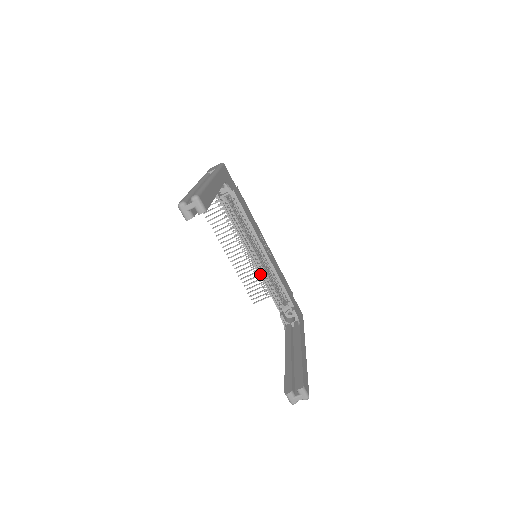
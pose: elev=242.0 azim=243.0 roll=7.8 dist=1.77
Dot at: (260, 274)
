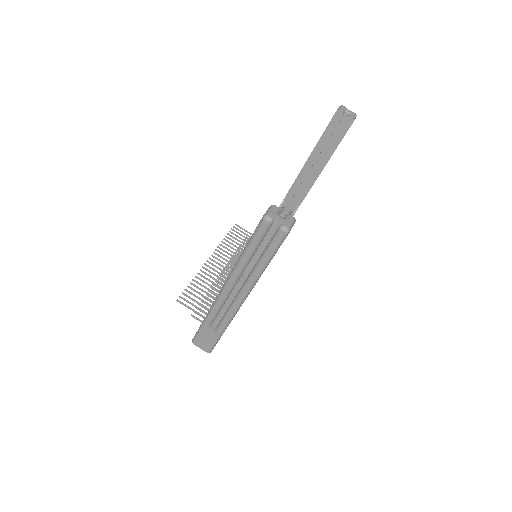
Dot at: occluded
